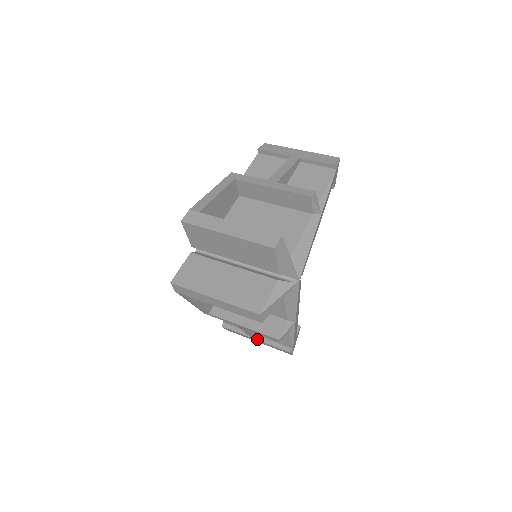
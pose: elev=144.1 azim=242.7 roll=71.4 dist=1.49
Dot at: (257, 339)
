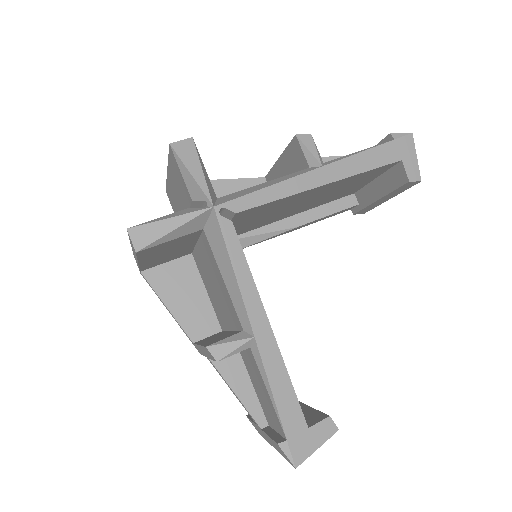
Dot at: (255, 421)
